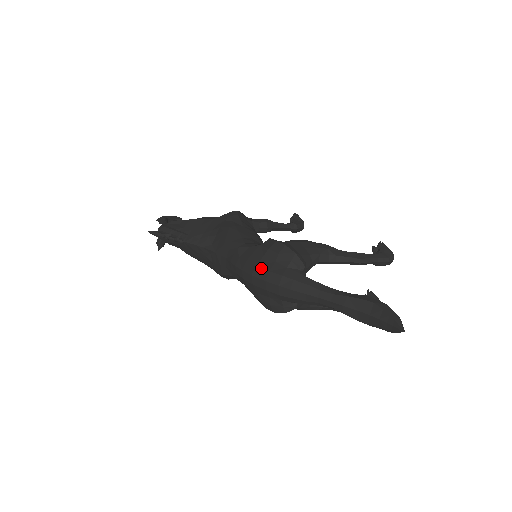
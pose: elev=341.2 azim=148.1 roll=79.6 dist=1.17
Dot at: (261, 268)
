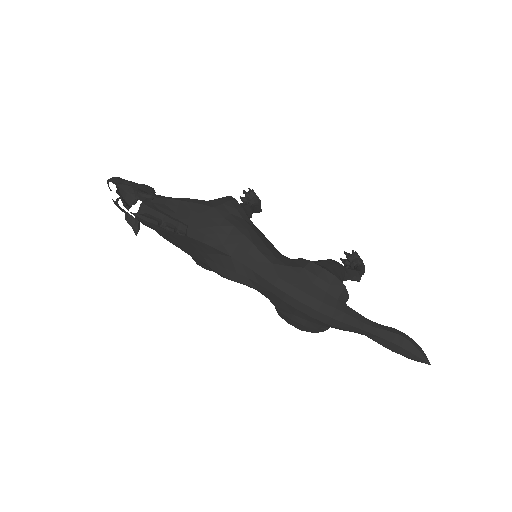
Dot at: (313, 298)
